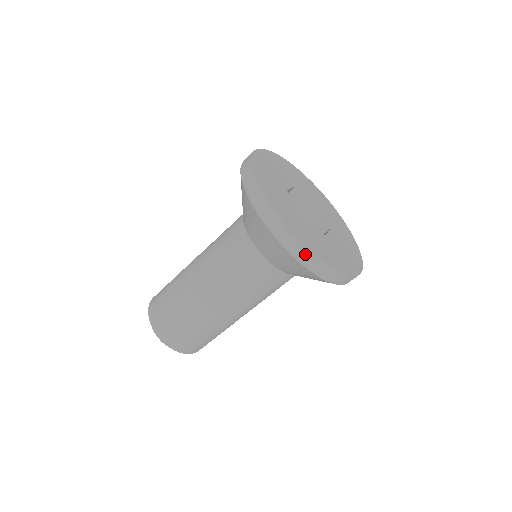
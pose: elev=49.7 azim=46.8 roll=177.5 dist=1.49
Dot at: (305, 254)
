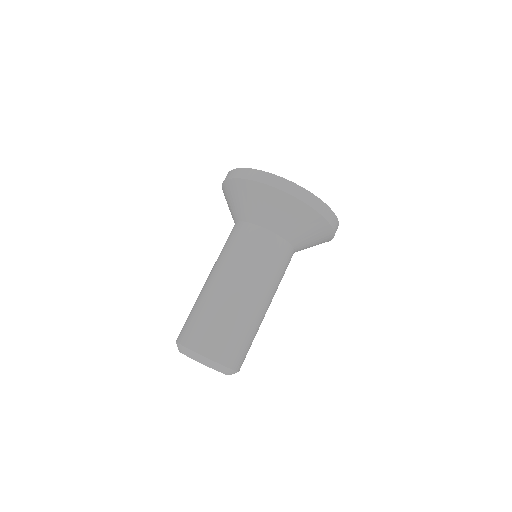
Dot at: (319, 204)
